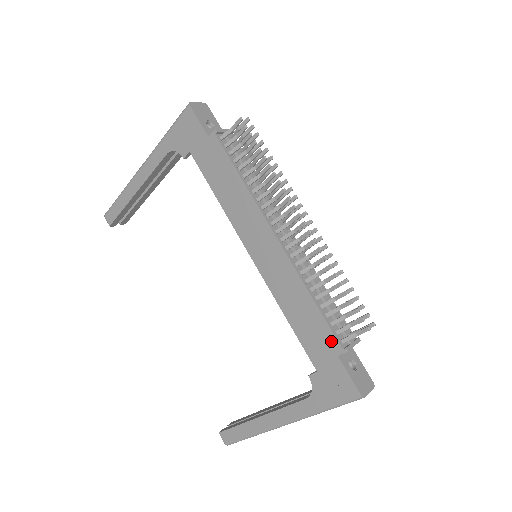
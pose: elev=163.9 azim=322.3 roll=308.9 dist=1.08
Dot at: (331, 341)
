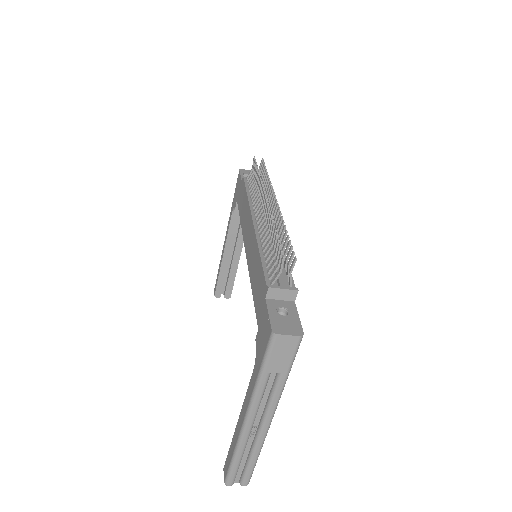
Dot at: (264, 286)
